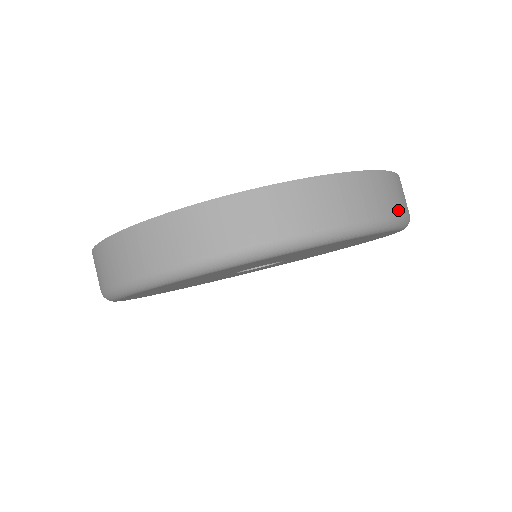
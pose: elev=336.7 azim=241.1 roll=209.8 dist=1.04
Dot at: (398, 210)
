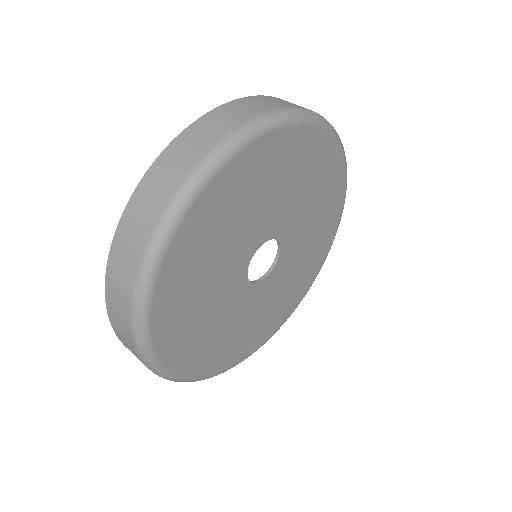
Dot at: occluded
